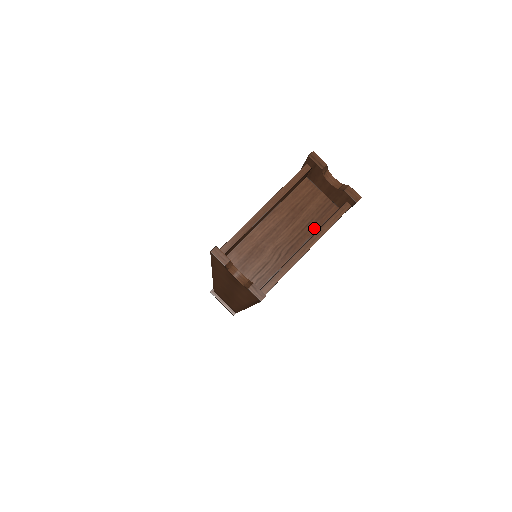
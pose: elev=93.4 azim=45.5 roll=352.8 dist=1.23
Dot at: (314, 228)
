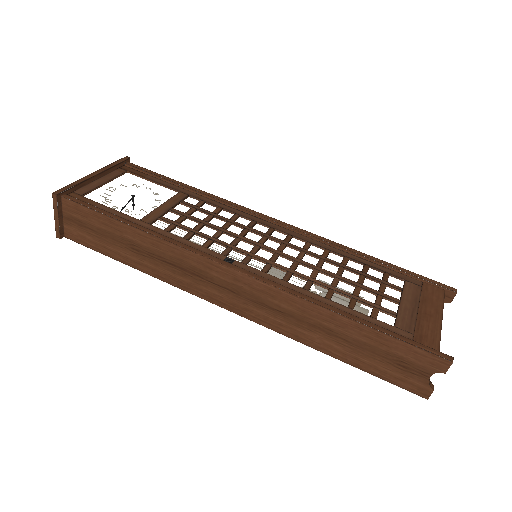
Dot at: occluded
